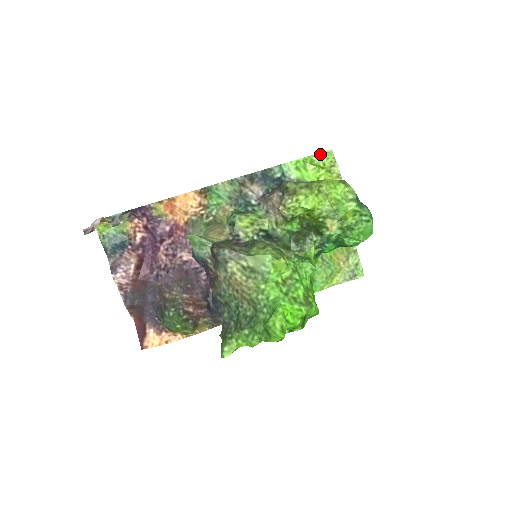
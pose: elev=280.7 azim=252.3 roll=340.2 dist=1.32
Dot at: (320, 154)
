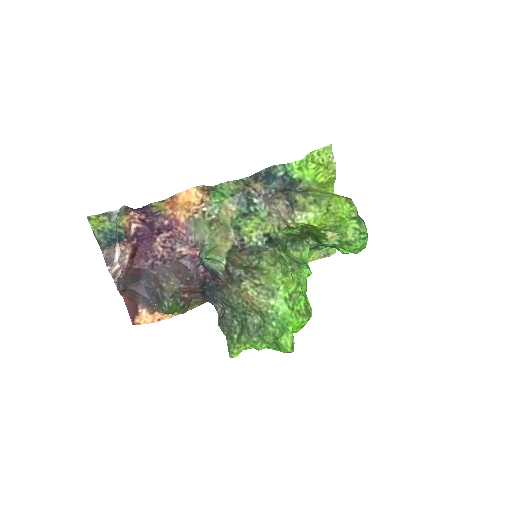
Dot at: (320, 149)
